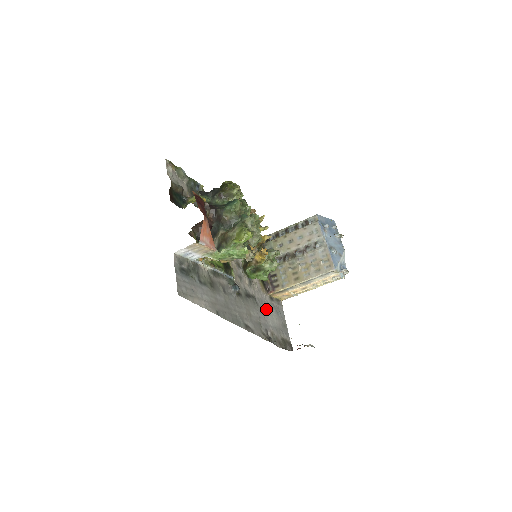
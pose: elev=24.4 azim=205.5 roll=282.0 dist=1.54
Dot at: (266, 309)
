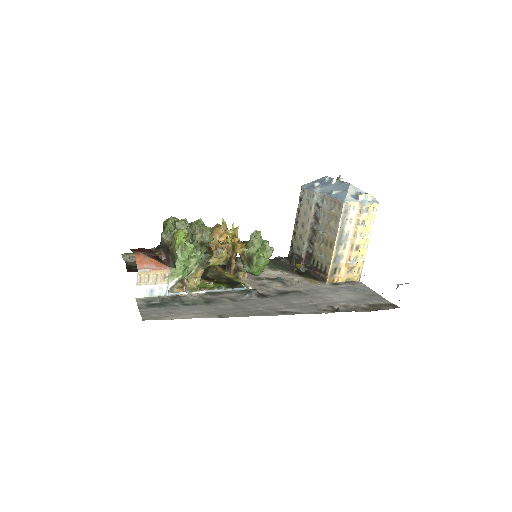
Dot at: (326, 293)
